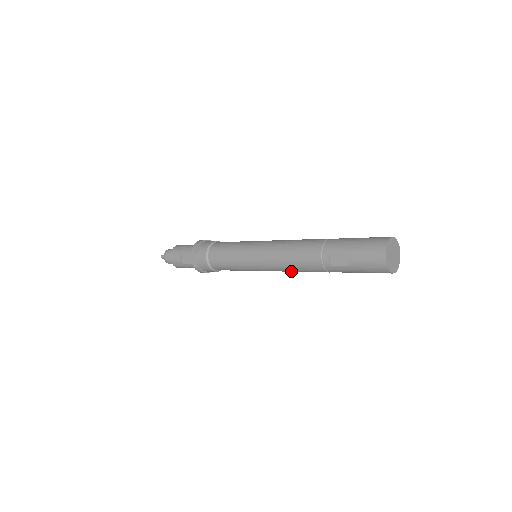
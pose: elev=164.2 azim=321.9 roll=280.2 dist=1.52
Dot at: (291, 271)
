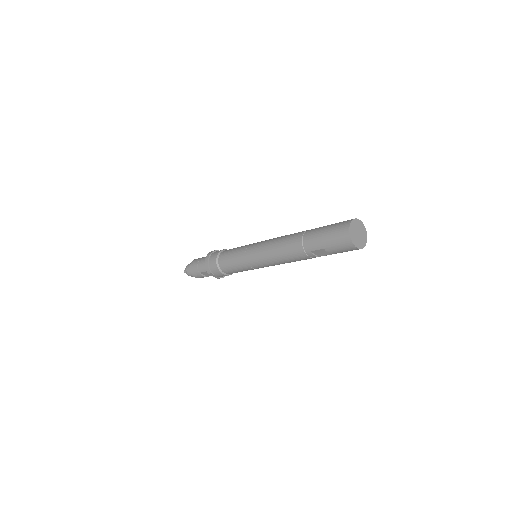
Dot at: occluded
